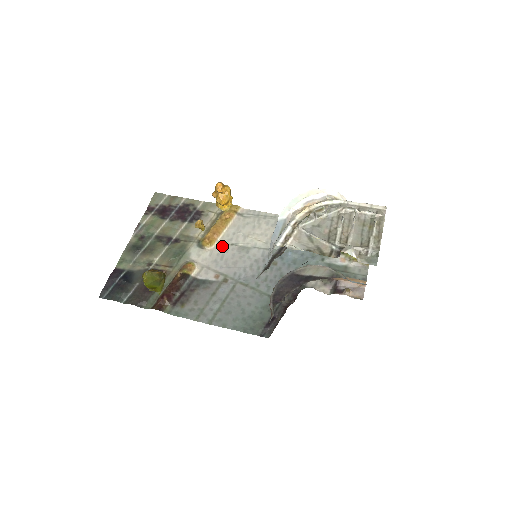
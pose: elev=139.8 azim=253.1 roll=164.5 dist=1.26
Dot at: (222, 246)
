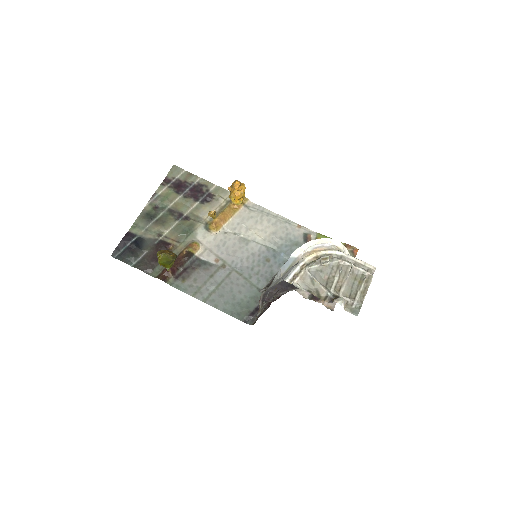
Dot at: (226, 233)
